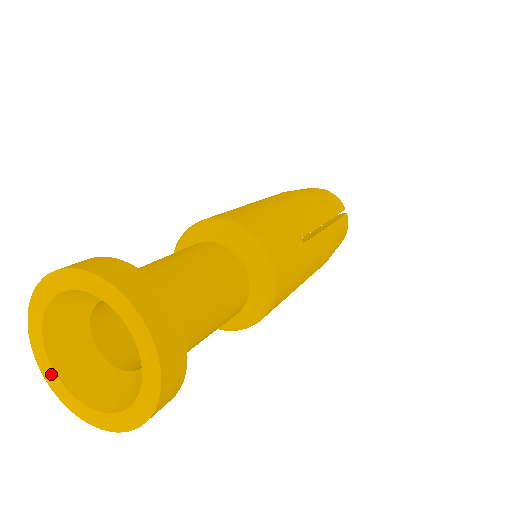
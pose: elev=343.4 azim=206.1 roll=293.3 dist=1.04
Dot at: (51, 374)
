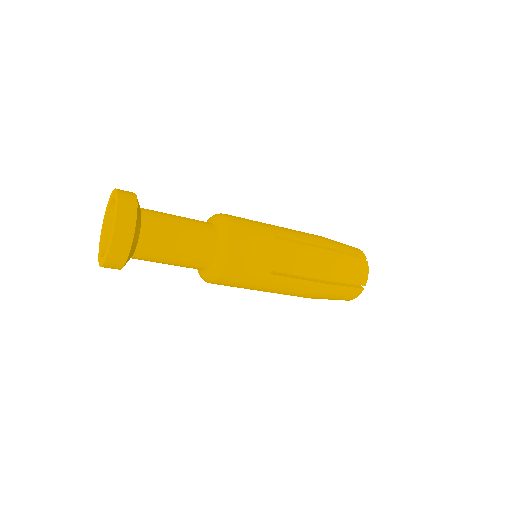
Dot at: (103, 259)
